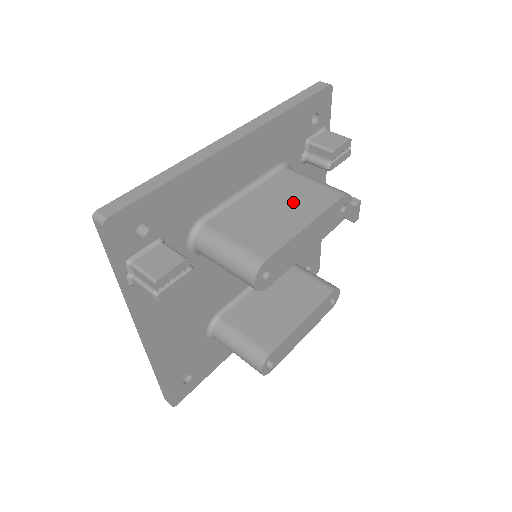
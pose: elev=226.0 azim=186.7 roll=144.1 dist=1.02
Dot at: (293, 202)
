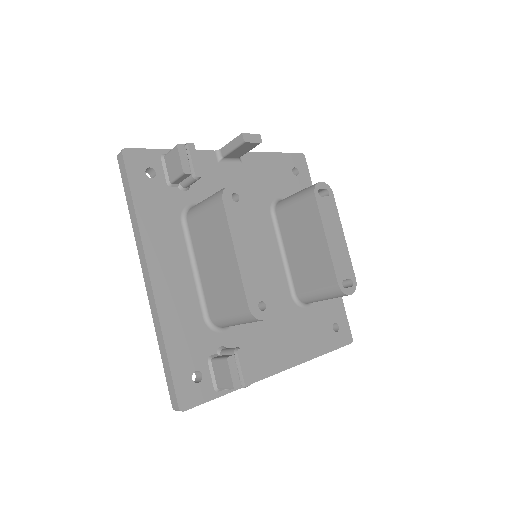
Dot at: (214, 244)
